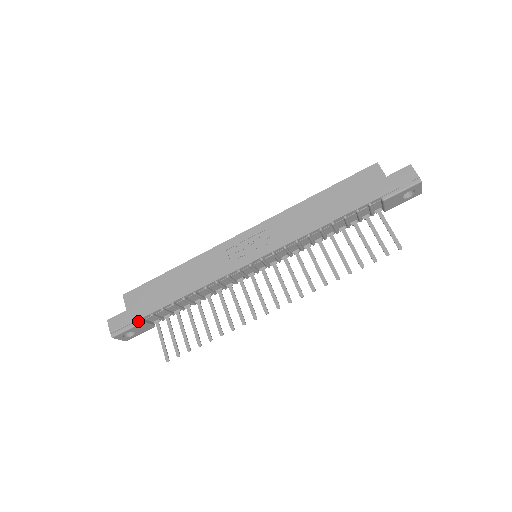
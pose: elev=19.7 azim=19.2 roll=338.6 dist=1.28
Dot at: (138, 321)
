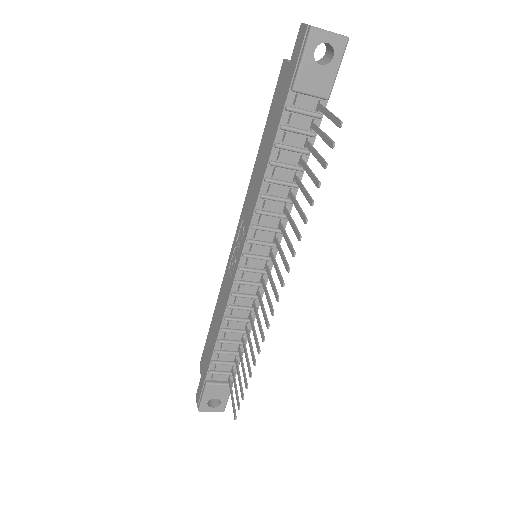
Dot at: (205, 384)
